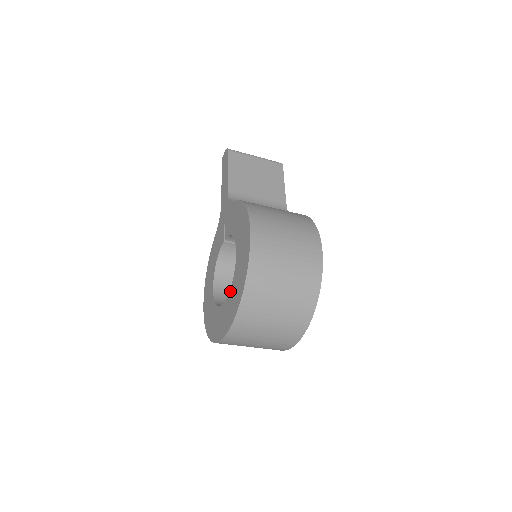
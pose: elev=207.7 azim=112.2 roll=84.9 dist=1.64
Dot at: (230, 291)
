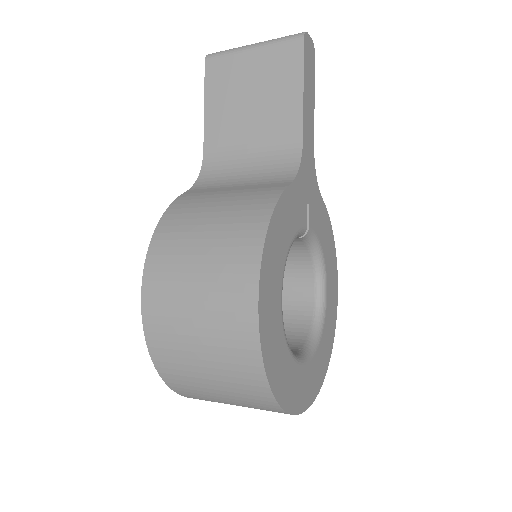
Dot at: occluded
